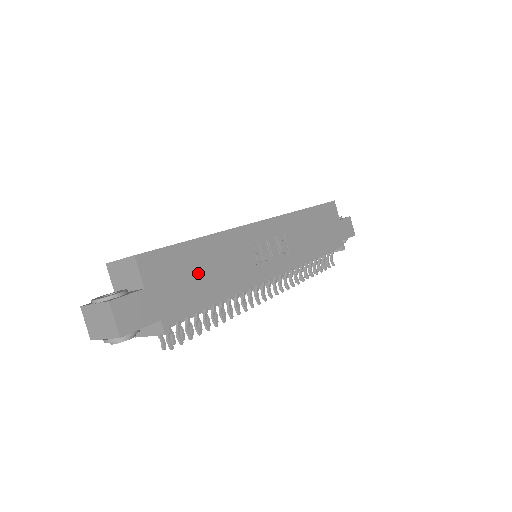
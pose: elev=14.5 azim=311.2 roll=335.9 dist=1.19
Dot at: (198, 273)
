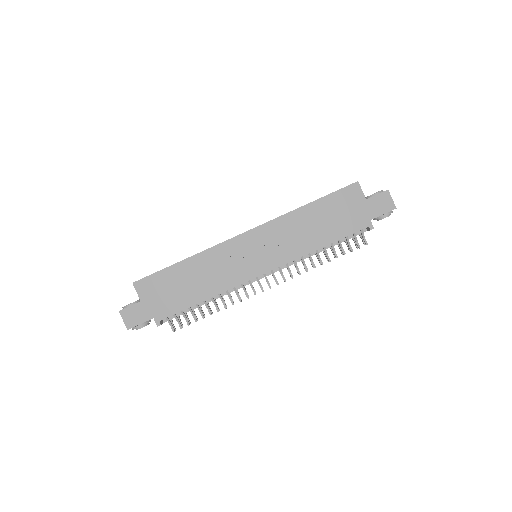
Dot at: (181, 285)
